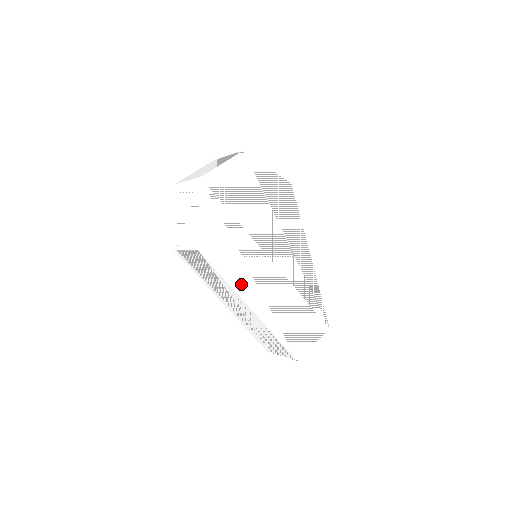
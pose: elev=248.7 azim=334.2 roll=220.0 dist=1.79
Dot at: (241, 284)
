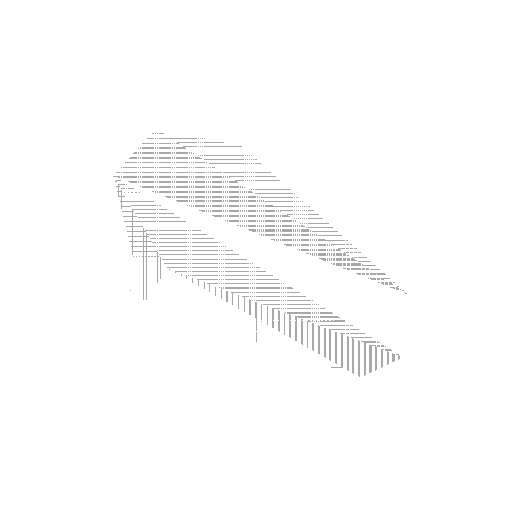
Dot at: (258, 289)
